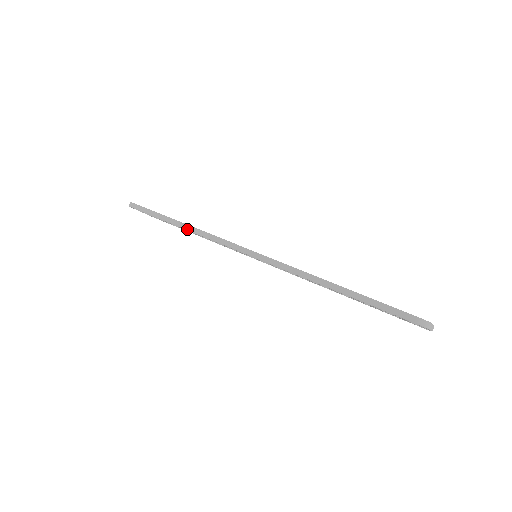
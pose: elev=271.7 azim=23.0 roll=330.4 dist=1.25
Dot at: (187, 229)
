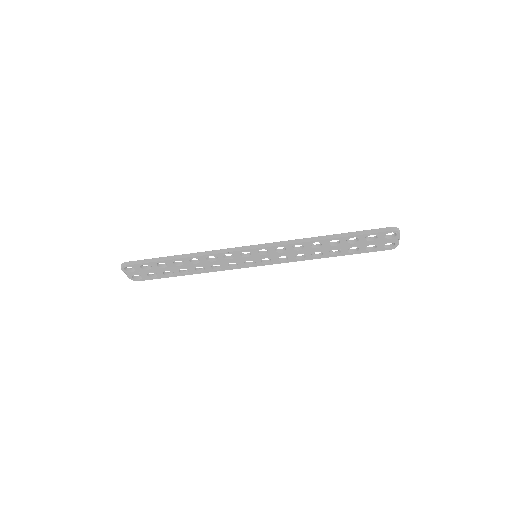
Dot at: (192, 256)
